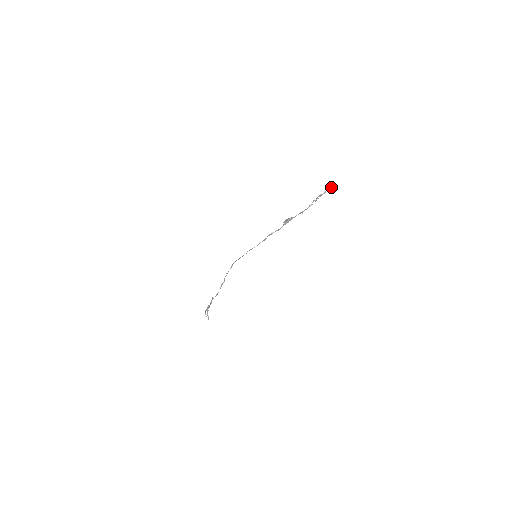
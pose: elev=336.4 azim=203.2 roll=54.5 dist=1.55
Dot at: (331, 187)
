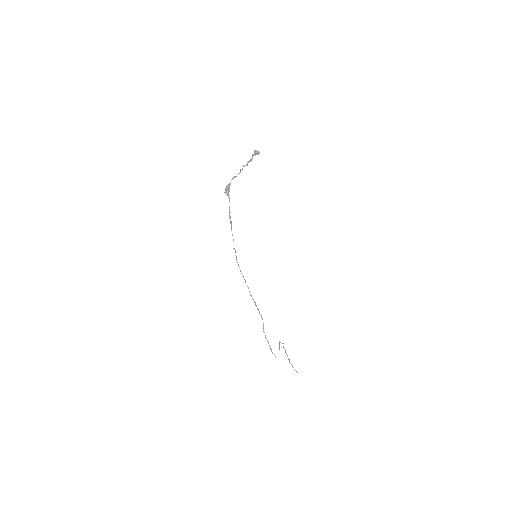
Dot at: (258, 152)
